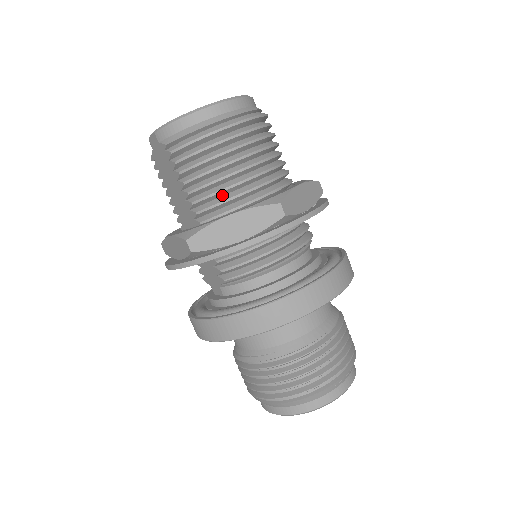
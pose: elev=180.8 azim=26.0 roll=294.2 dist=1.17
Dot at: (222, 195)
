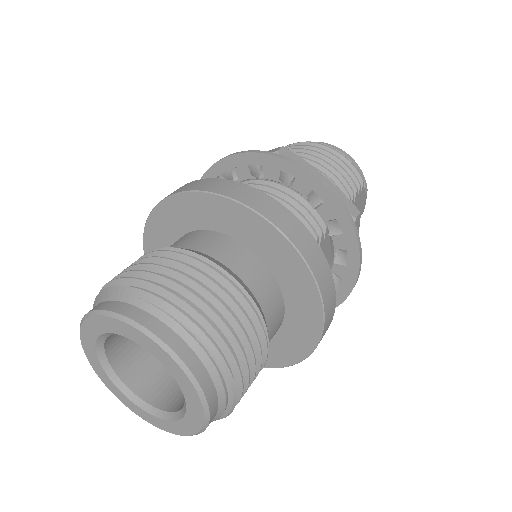
Dot at: occluded
